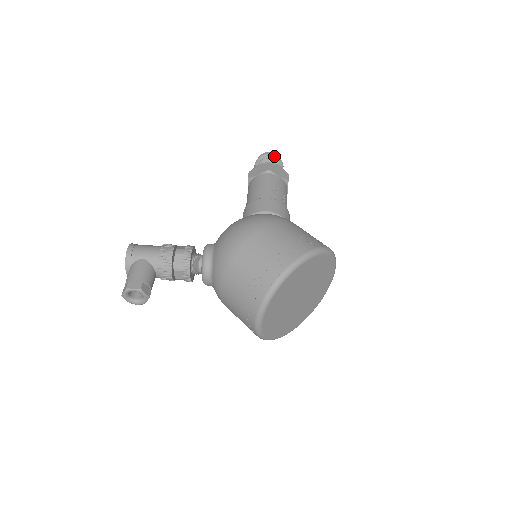
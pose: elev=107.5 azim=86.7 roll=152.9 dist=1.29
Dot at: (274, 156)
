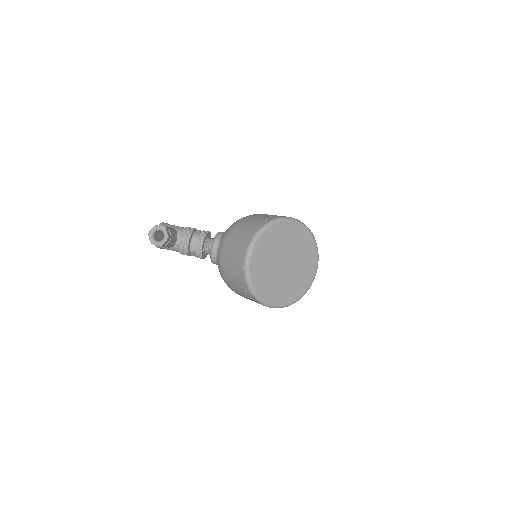
Dot at: occluded
